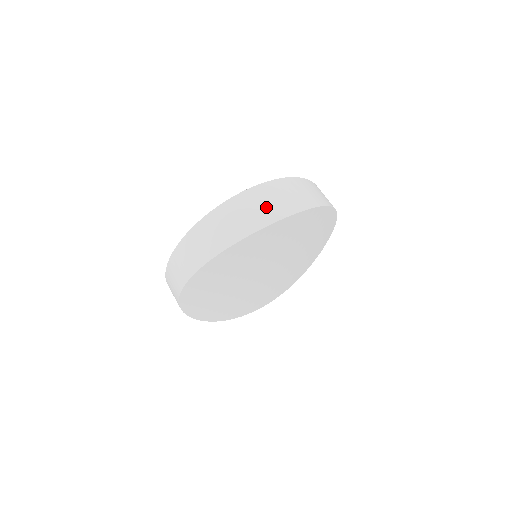
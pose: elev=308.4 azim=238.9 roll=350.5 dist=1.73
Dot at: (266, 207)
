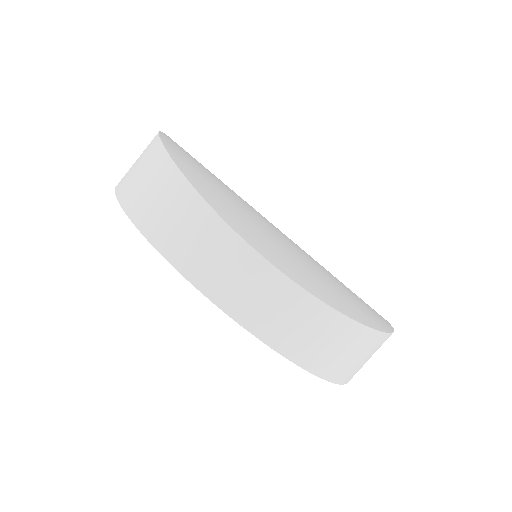
Dot at: occluded
